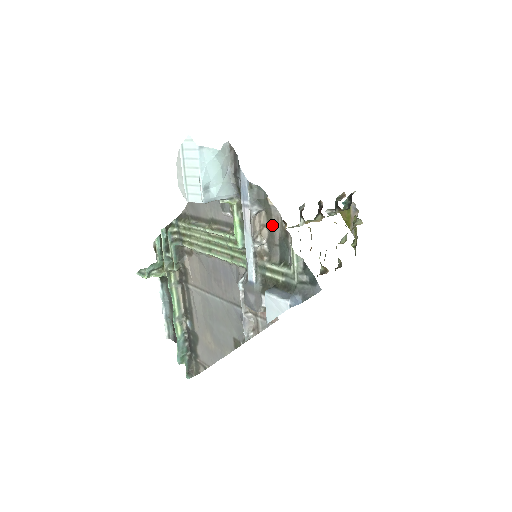
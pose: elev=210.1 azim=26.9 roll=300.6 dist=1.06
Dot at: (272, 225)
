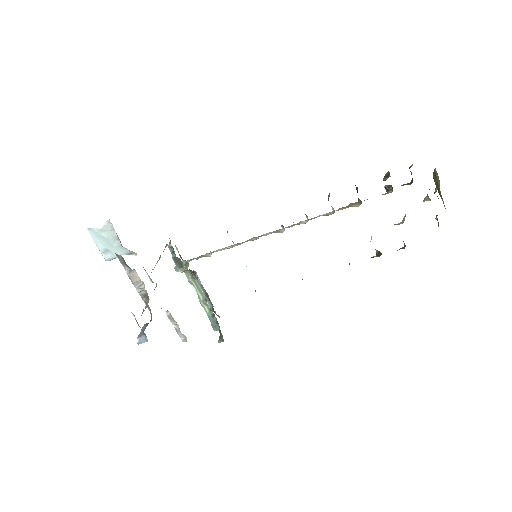
Dot at: occluded
